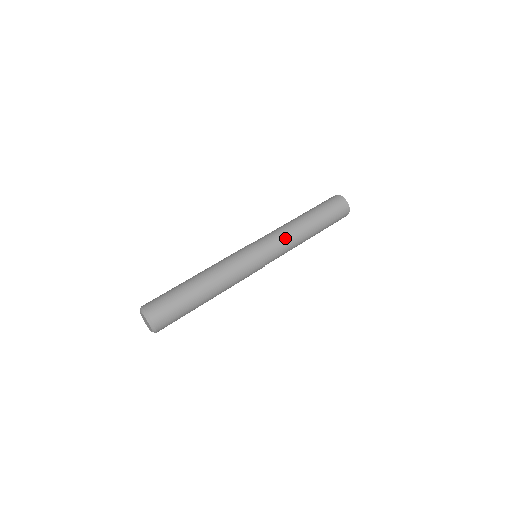
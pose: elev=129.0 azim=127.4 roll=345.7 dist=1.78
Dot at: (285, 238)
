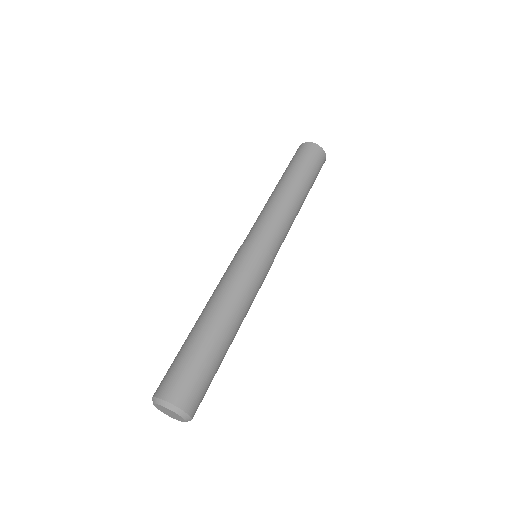
Dot at: (283, 220)
